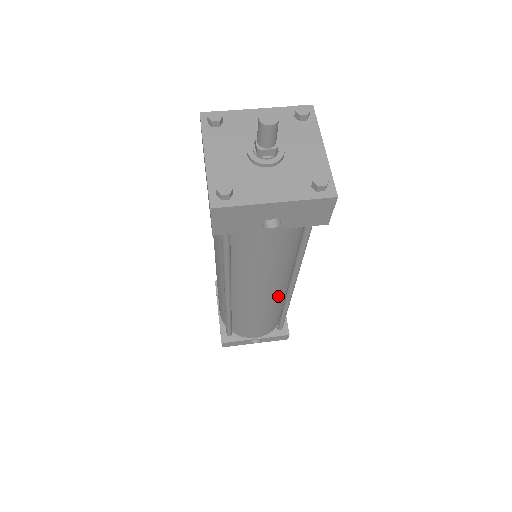
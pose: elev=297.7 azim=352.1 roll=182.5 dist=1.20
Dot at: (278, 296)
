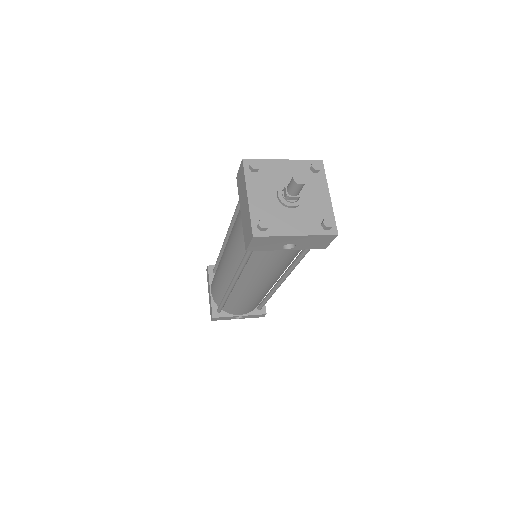
Dot at: (269, 287)
